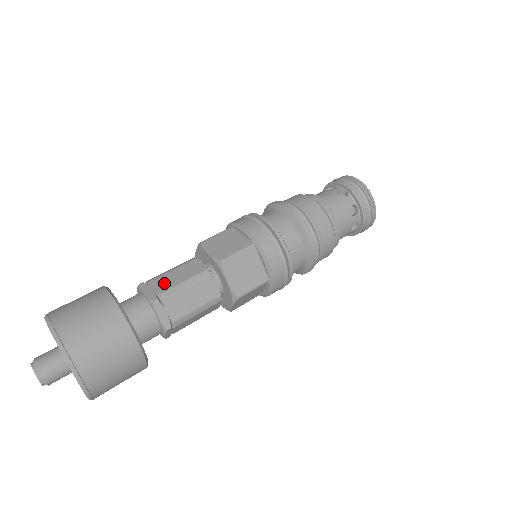
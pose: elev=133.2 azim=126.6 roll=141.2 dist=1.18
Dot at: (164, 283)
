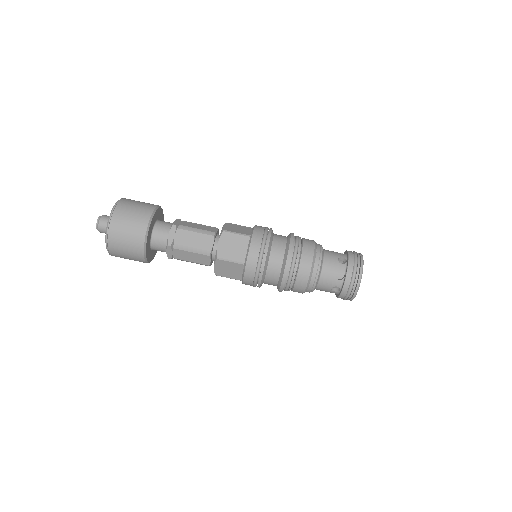
Dot at: (183, 238)
